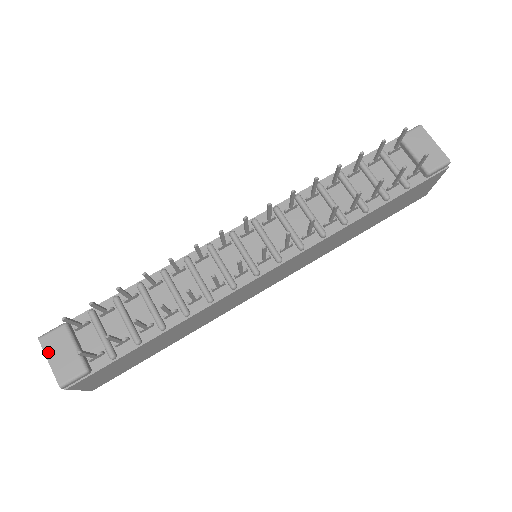
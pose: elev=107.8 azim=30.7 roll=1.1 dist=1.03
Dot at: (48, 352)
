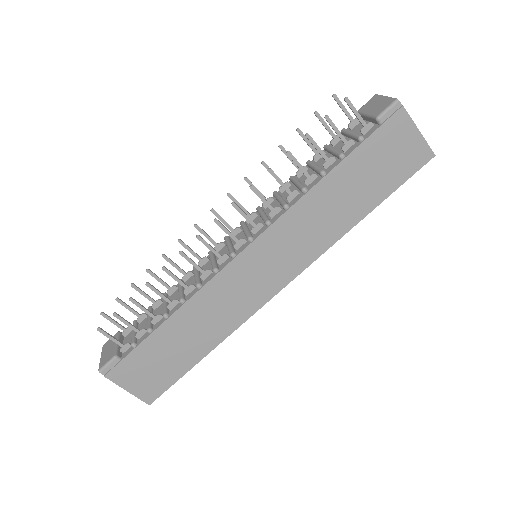
Dot at: (103, 351)
